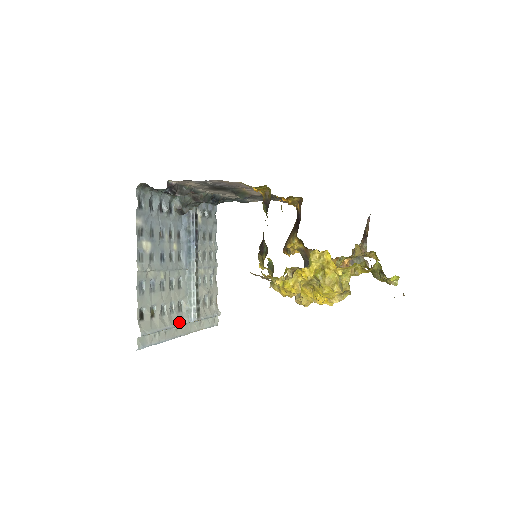
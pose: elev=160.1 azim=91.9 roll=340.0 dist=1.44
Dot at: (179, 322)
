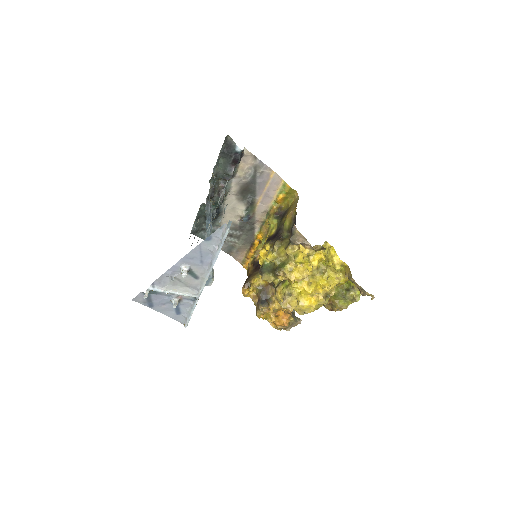
Dot at: occluded
